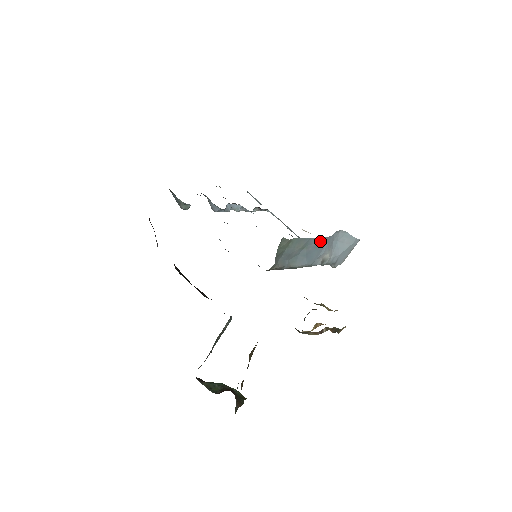
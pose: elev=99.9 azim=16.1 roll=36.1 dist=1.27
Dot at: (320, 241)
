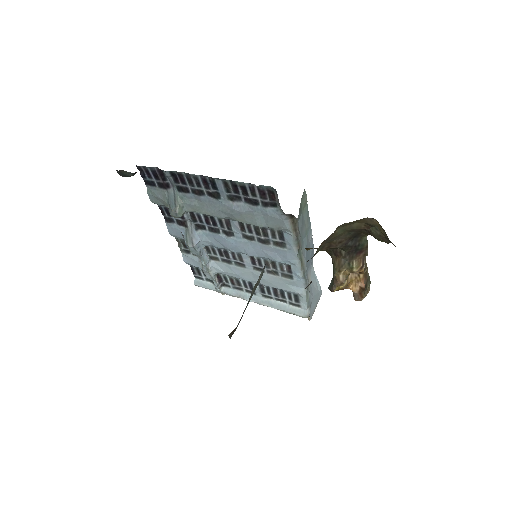
Dot at: (311, 245)
